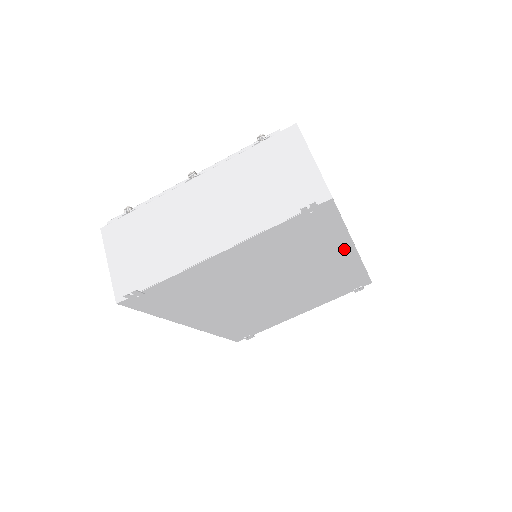
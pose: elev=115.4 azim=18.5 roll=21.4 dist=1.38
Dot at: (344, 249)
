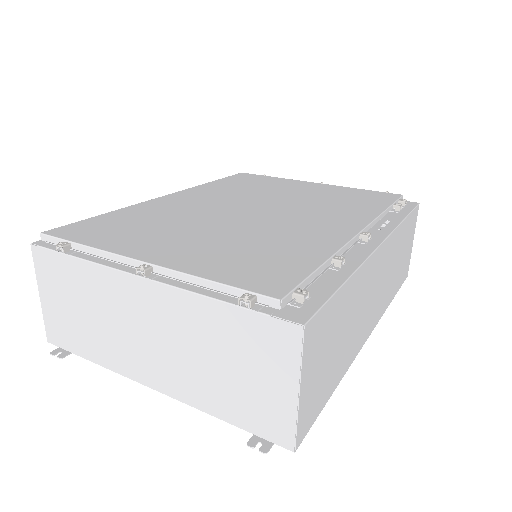
Dot at: occluded
